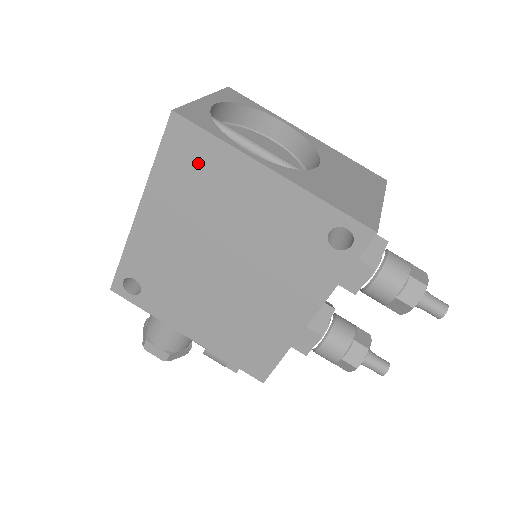
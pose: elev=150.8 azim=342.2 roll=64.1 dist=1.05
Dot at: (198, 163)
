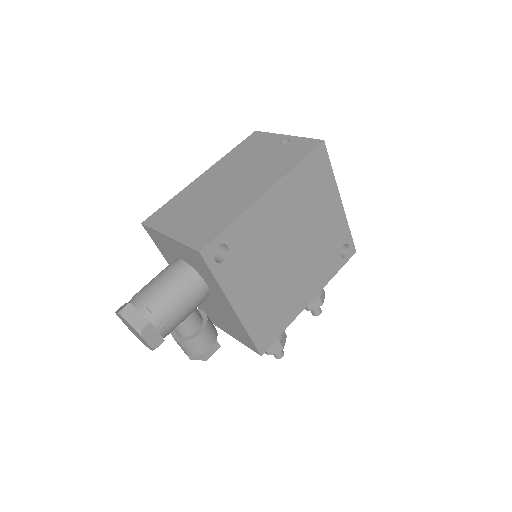
Dot at: (317, 178)
